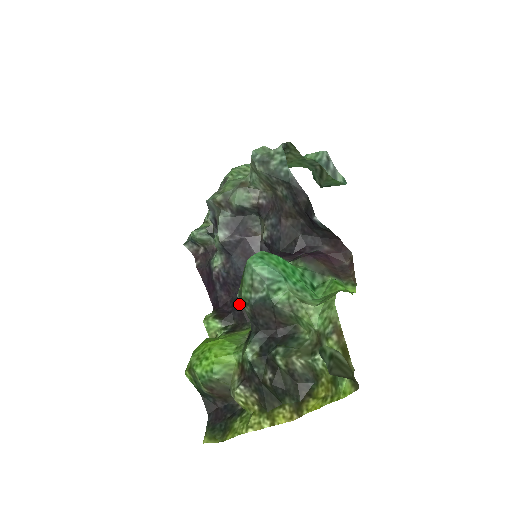
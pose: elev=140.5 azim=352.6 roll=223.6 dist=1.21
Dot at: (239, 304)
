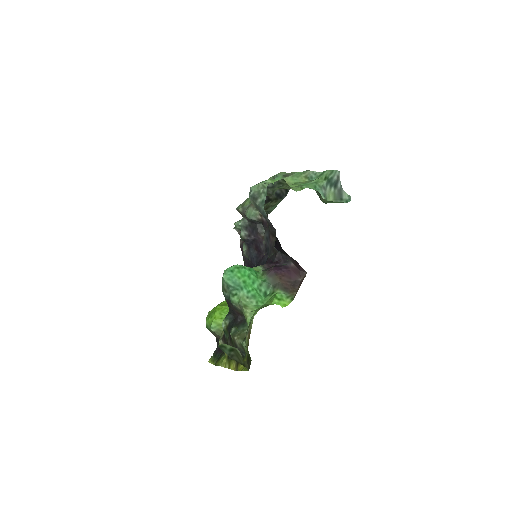
Dot at: occluded
